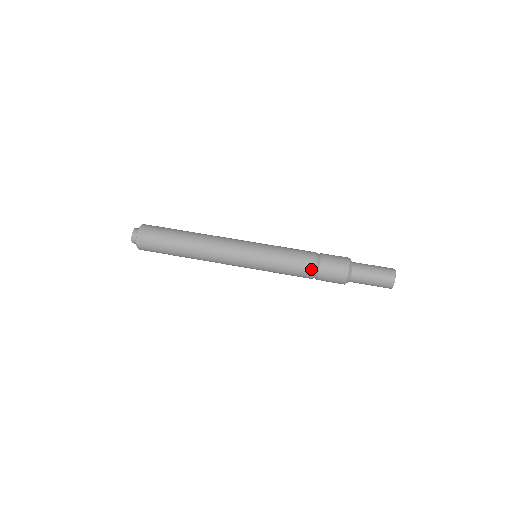
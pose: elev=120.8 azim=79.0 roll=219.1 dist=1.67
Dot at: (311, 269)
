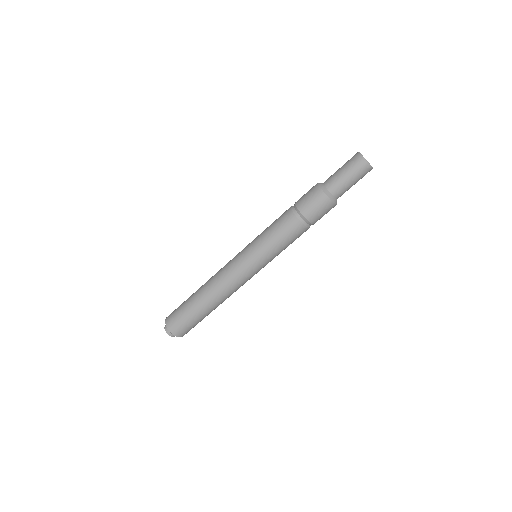
Dot at: occluded
